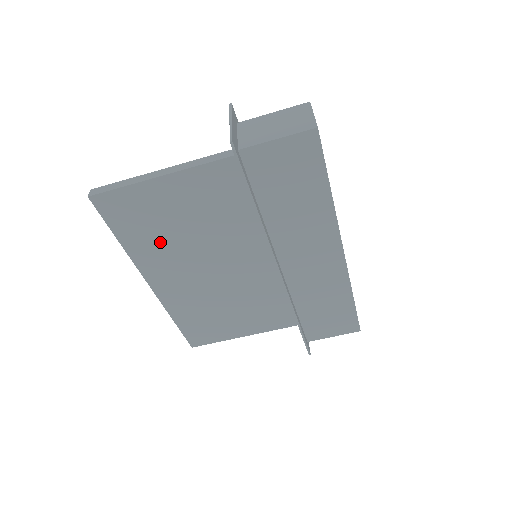
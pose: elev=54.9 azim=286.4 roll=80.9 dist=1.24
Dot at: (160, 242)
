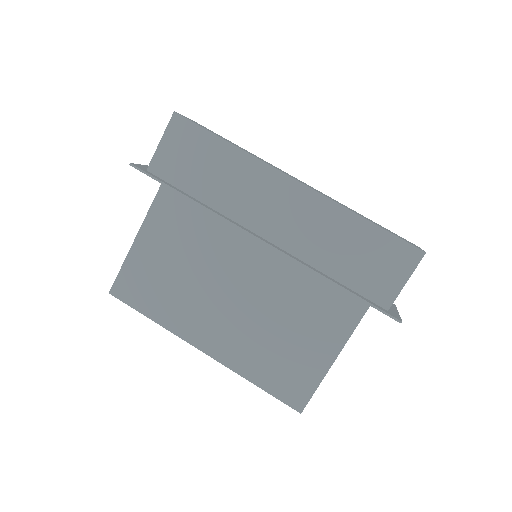
Dot at: (176, 297)
